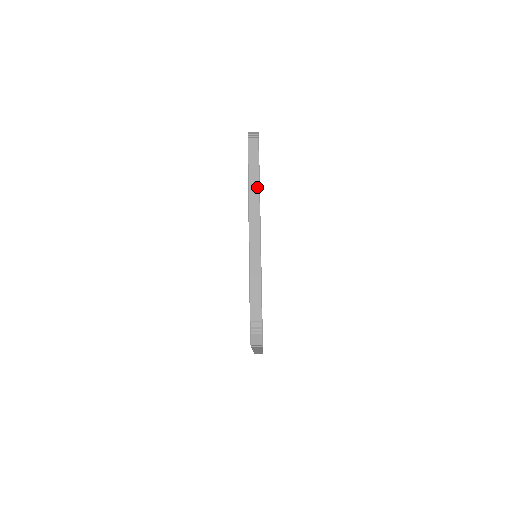
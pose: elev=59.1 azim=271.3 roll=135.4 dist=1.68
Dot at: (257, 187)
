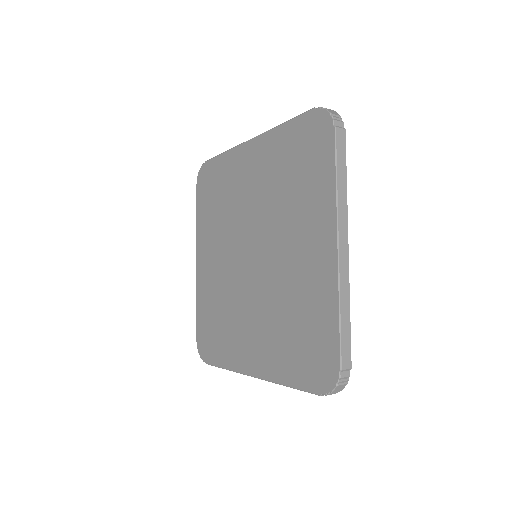
Dot at: occluded
